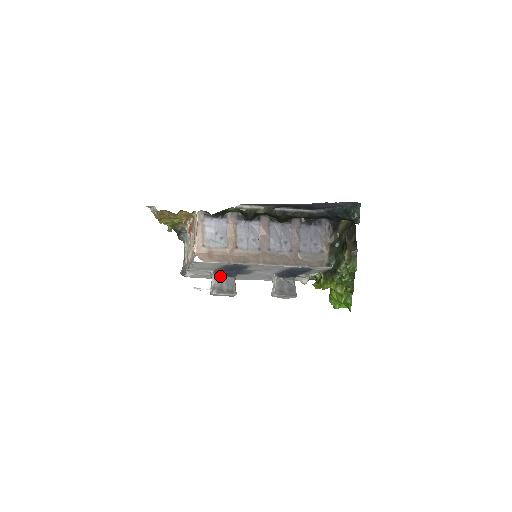
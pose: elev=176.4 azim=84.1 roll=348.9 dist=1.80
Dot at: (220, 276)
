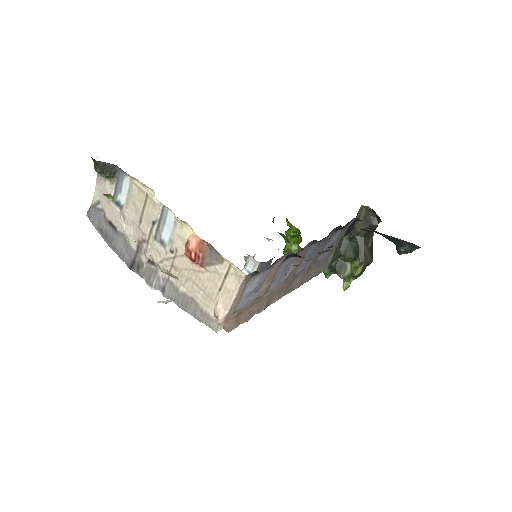
Dot at: occluded
